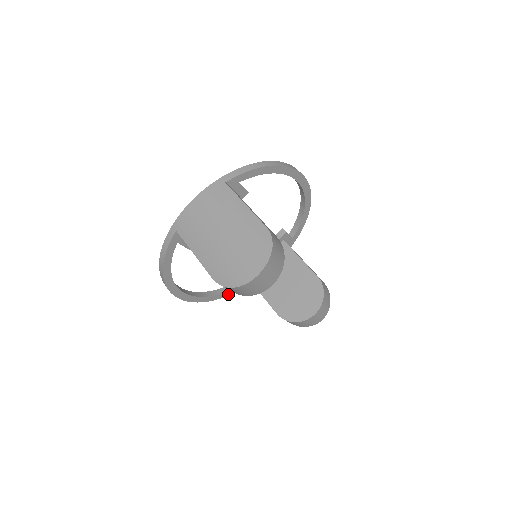
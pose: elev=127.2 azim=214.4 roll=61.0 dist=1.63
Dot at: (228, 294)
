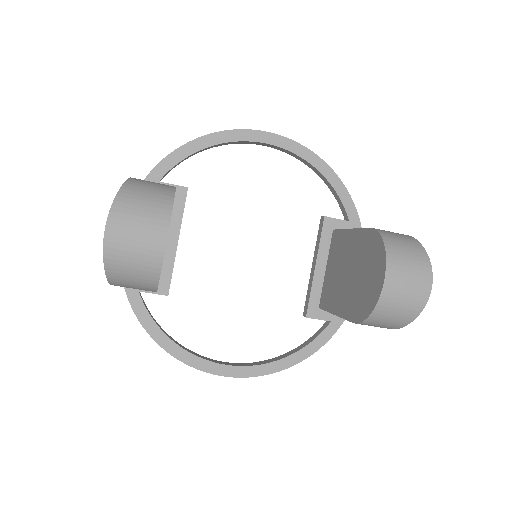
Dot at: (315, 348)
